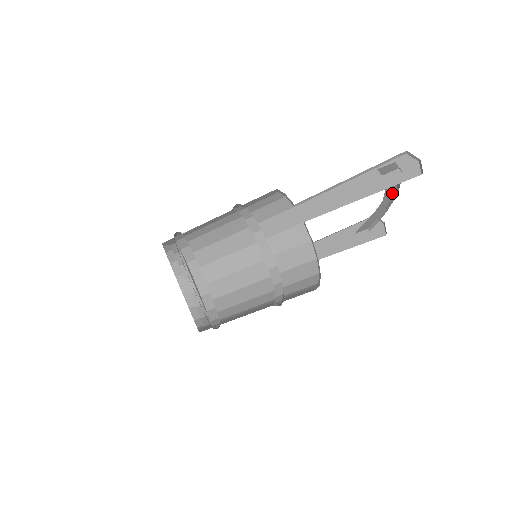
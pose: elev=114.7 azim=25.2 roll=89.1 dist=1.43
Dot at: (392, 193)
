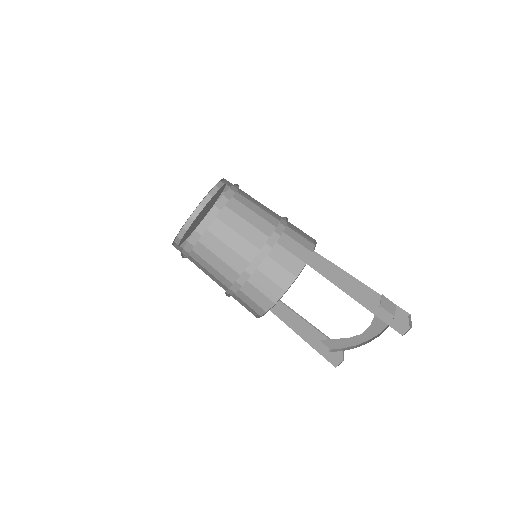
Dot at: (372, 336)
